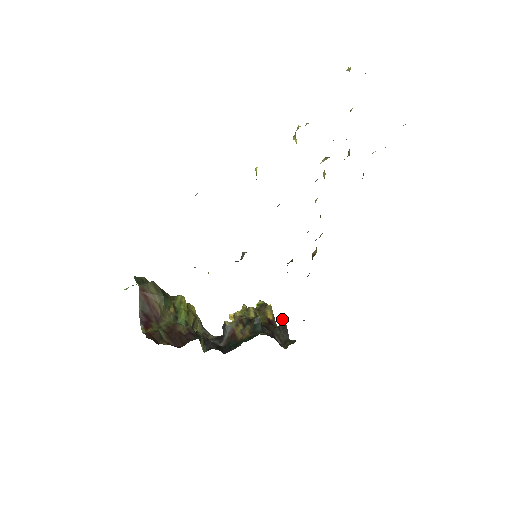
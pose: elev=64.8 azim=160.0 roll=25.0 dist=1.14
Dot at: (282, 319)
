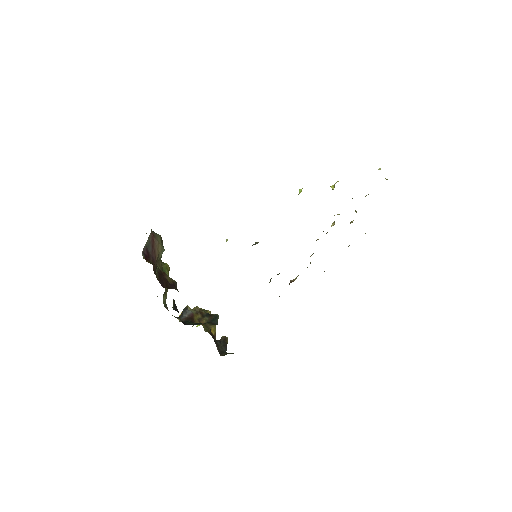
Dot at: (225, 336)
